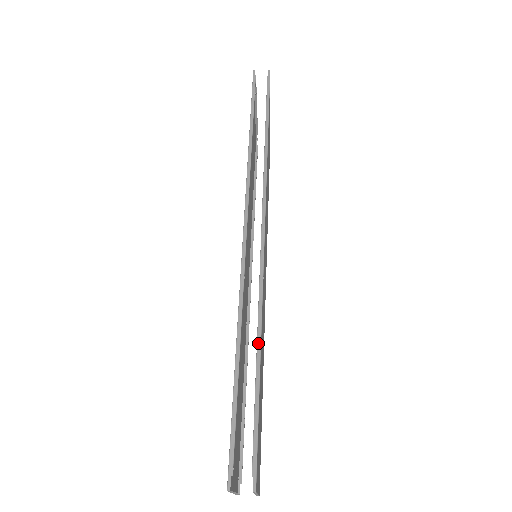
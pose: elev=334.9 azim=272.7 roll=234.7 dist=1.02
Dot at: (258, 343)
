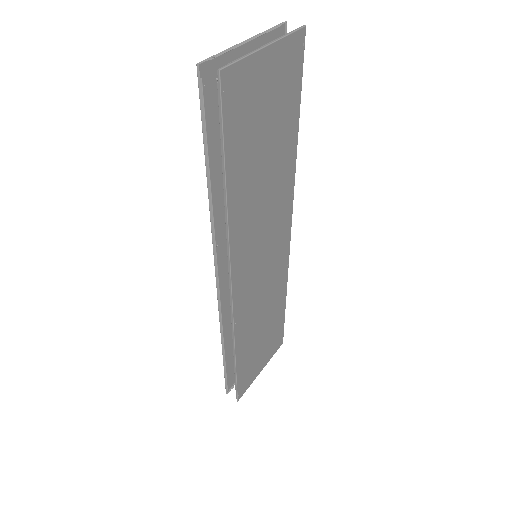
Dot at: (234, 356)
